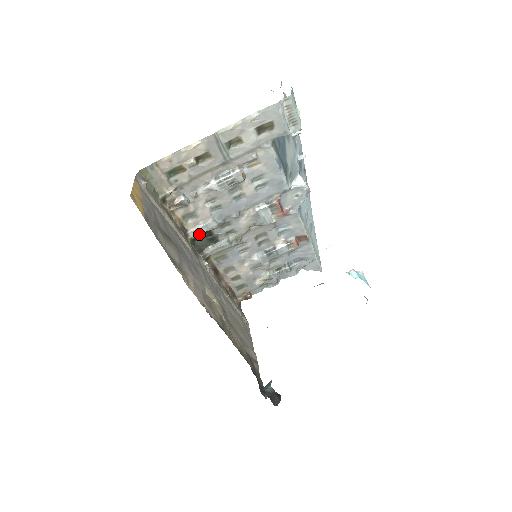
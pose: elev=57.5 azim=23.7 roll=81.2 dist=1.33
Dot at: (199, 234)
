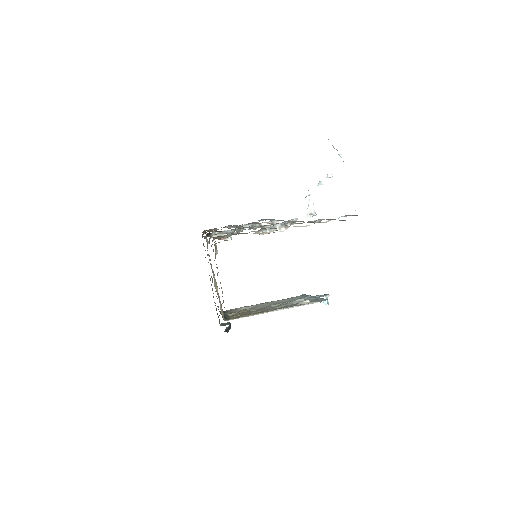
Dot at: occluded
